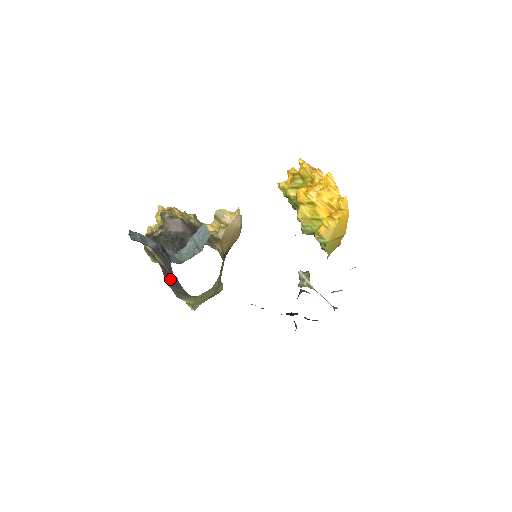
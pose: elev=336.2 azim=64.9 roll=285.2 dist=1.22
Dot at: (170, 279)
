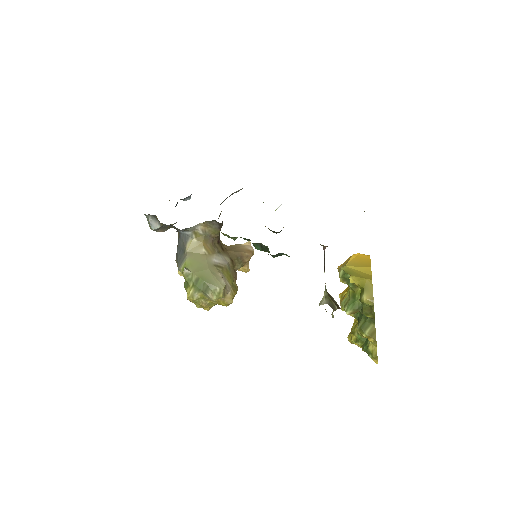
Dot at: occluded
